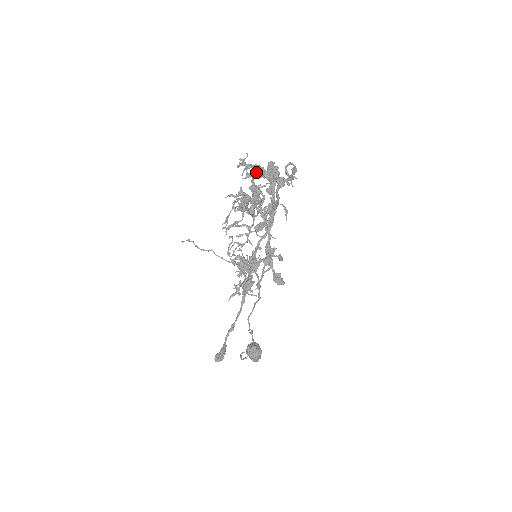
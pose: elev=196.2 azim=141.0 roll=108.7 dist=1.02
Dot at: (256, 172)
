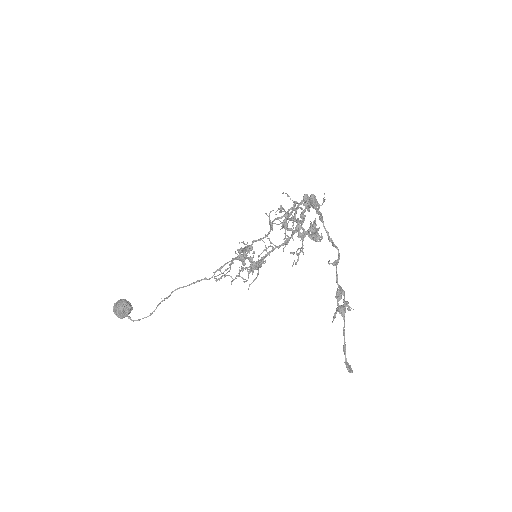
Dot at: (317, 206)
